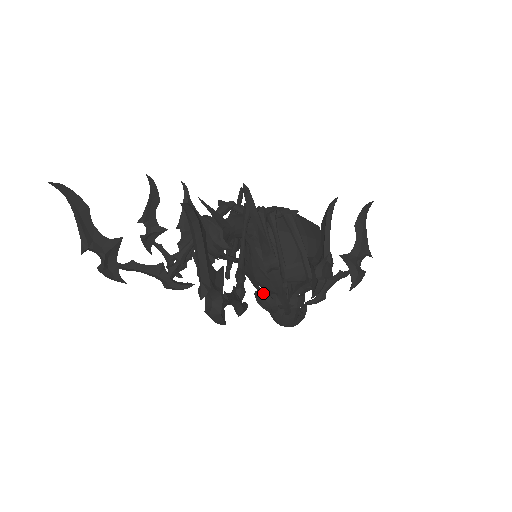
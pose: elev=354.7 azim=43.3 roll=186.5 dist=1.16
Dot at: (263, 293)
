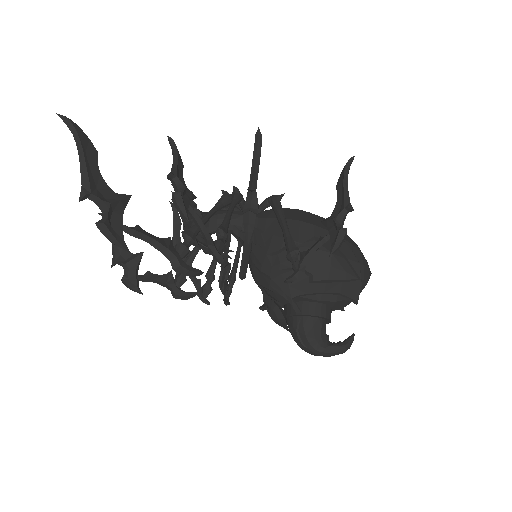
Dot at: (266, 298)
